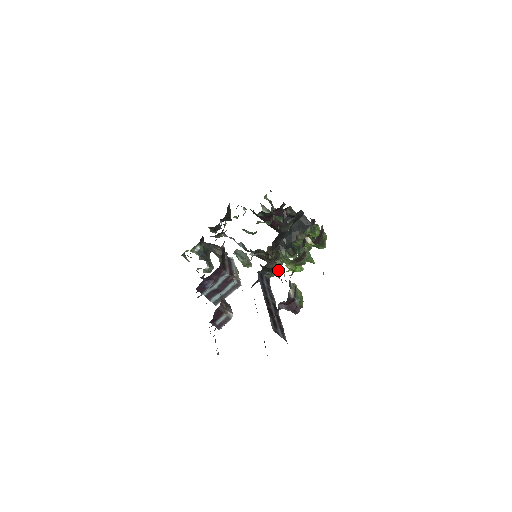
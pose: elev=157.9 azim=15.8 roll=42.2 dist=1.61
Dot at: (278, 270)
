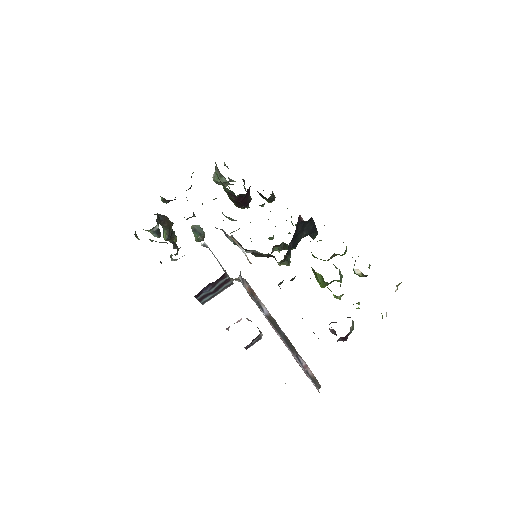
Dot at: occluded
